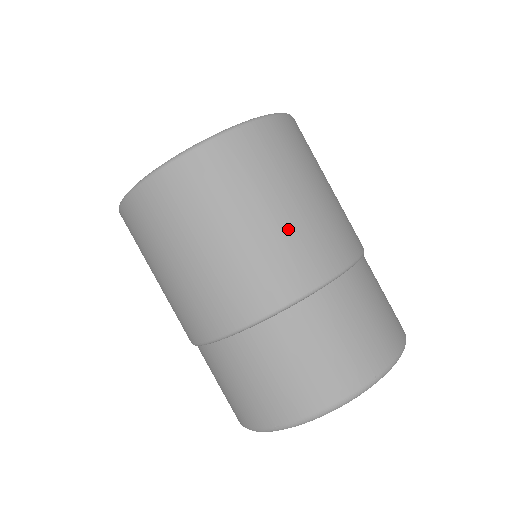
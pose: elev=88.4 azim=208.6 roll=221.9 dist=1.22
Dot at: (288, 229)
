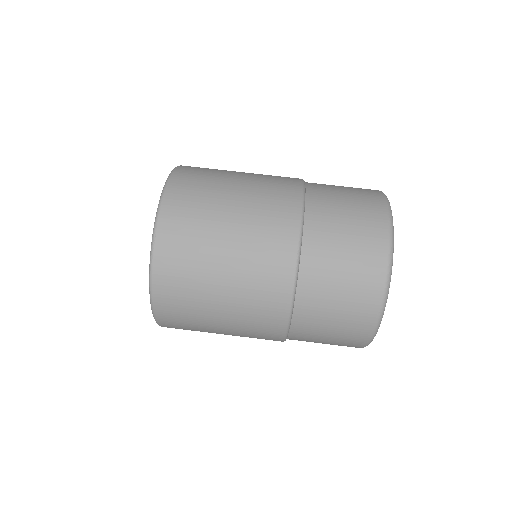
Dot at: occluded
